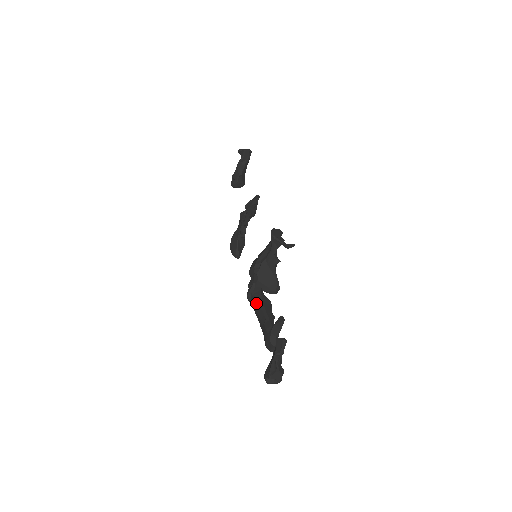
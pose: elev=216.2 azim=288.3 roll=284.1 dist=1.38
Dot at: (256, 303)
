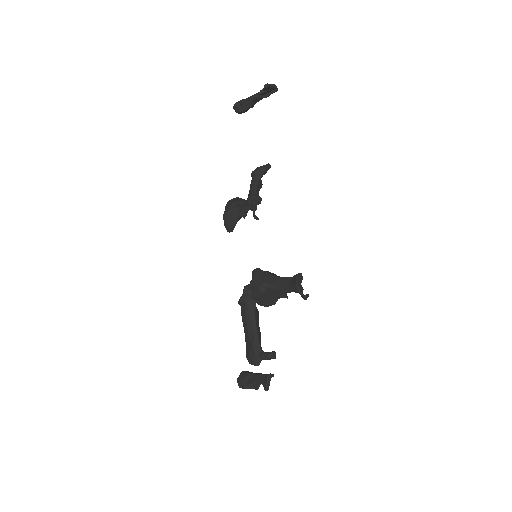
Dot at: (248, 315)
